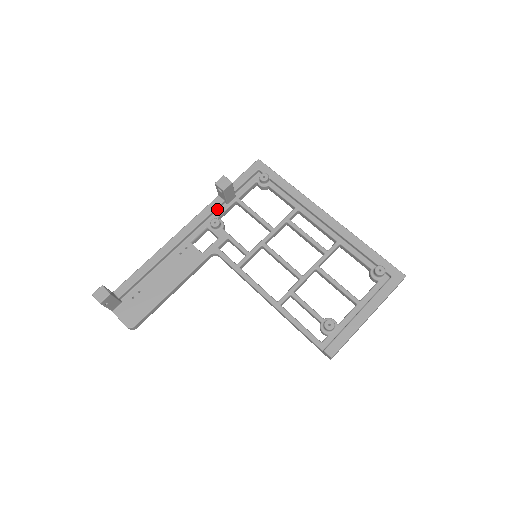
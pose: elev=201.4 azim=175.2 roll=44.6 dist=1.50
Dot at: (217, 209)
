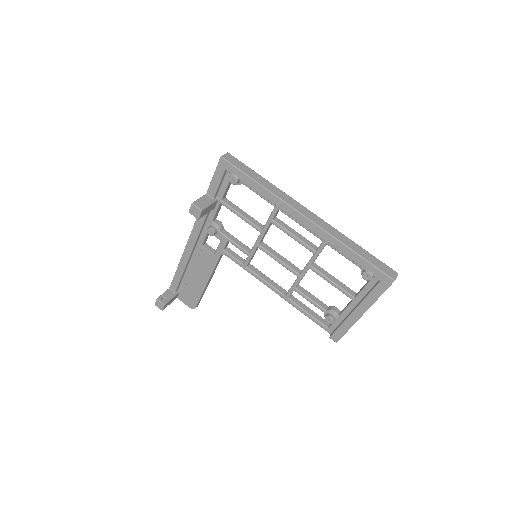
Dot at: (208, 214)
